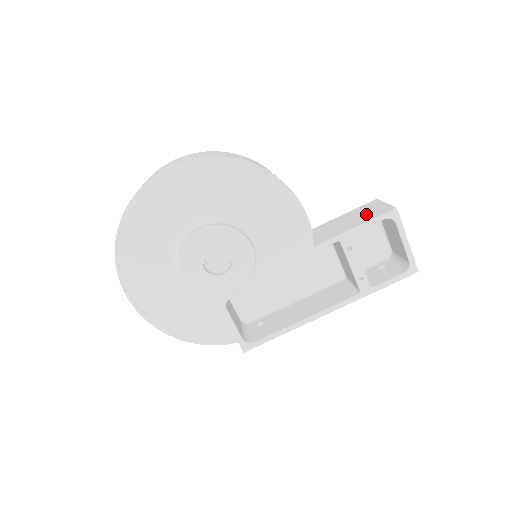
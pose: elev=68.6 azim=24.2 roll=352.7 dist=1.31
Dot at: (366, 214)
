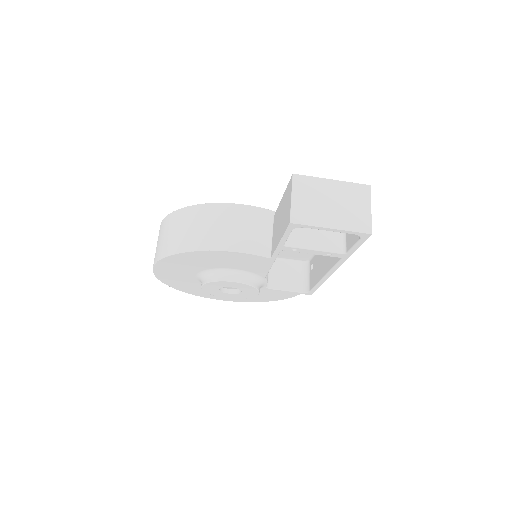
Dot at: (284, 216)
